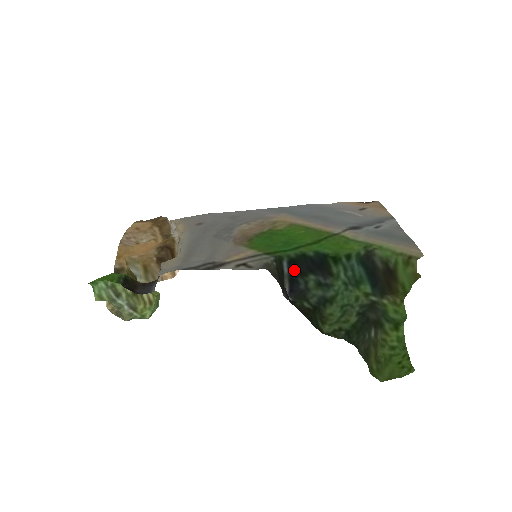
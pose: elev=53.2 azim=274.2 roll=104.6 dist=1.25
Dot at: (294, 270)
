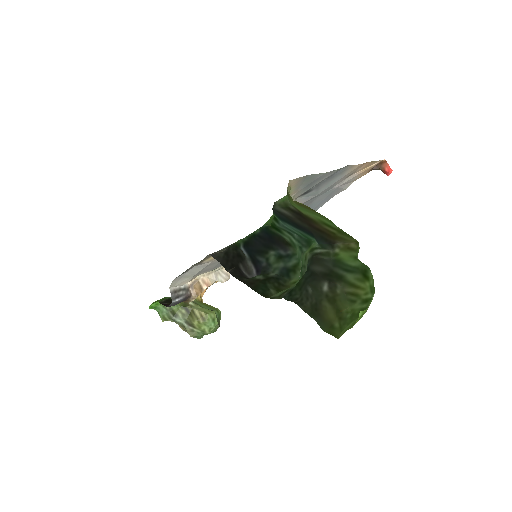
Dot at: (250, 251)
